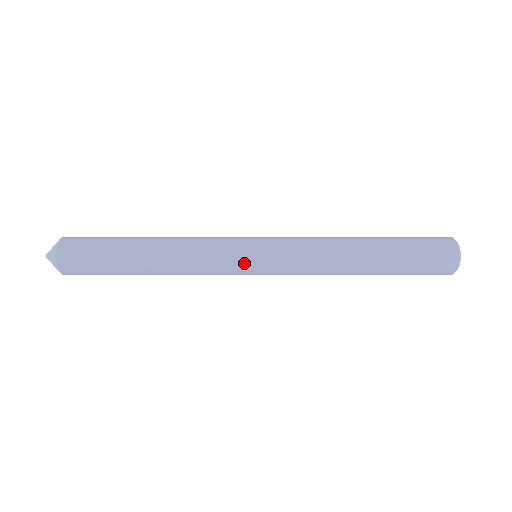
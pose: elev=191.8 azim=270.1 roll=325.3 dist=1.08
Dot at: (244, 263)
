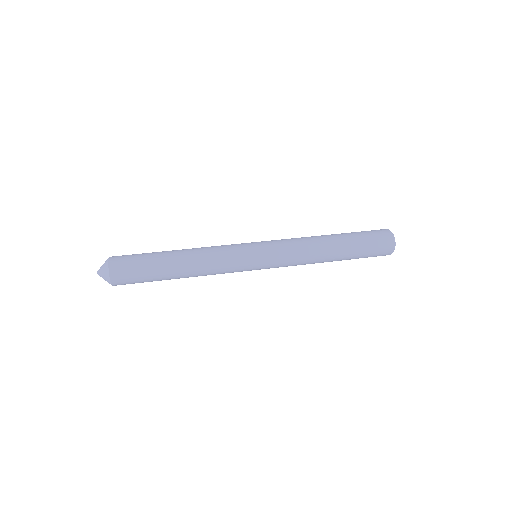
Dot at: (250, 270)
